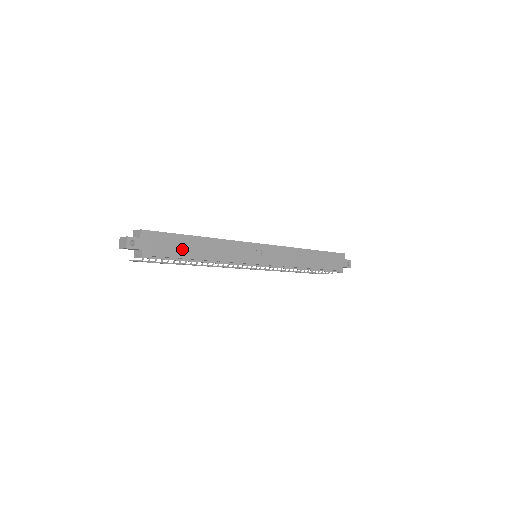
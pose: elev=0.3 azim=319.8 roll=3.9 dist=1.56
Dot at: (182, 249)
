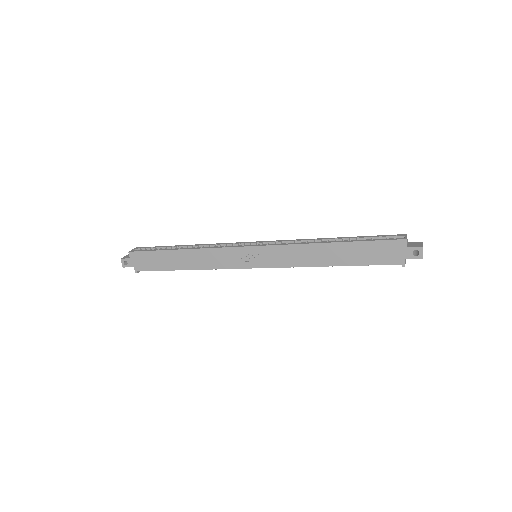
Dot at: (165, 263)
